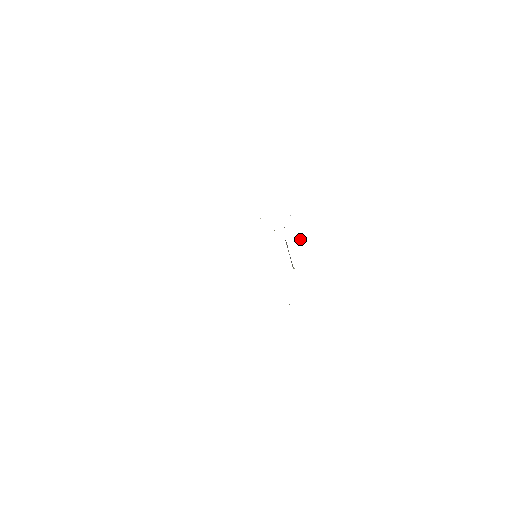
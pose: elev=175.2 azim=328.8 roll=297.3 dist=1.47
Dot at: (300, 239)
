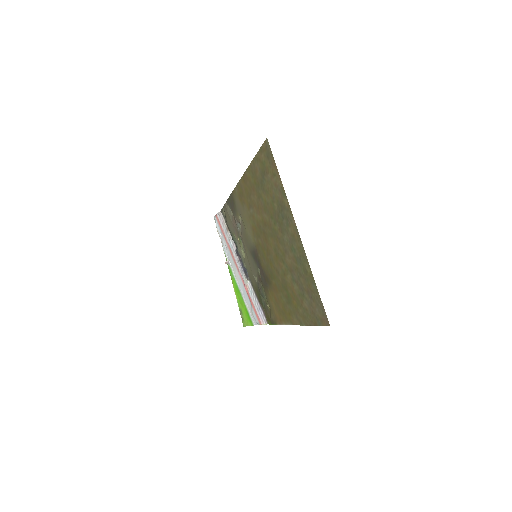
Dot at: (228, 259)
